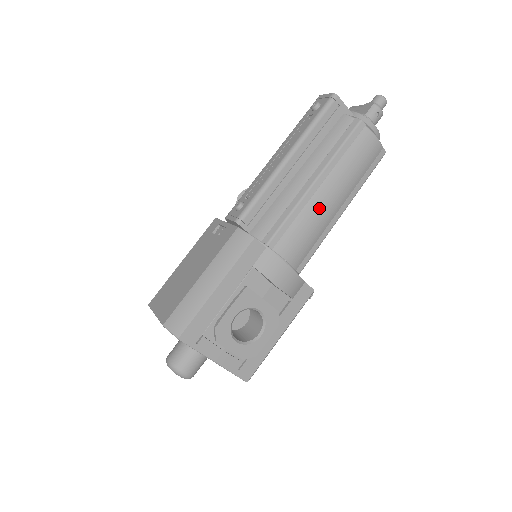
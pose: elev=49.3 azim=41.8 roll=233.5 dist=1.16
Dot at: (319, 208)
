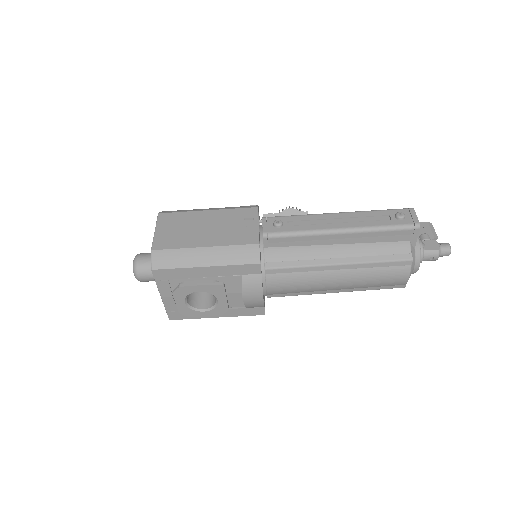
Dot at: (322, 280)
